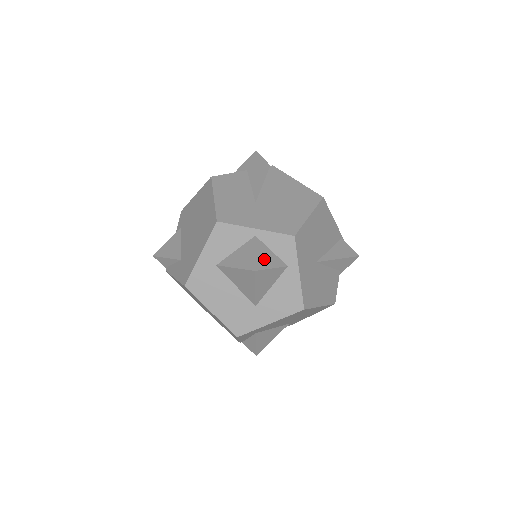
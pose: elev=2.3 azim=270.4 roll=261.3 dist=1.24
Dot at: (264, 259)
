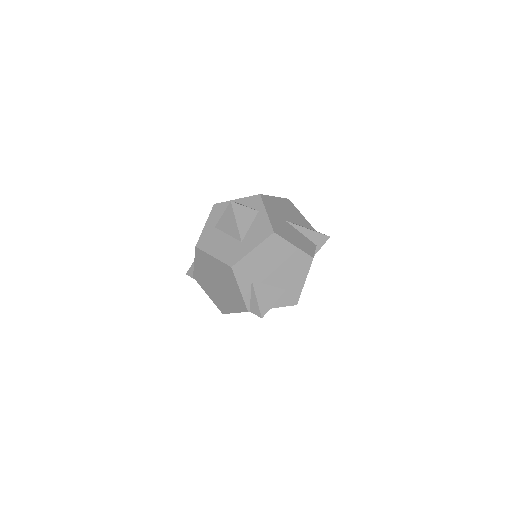
Dot at: (240, 204)
